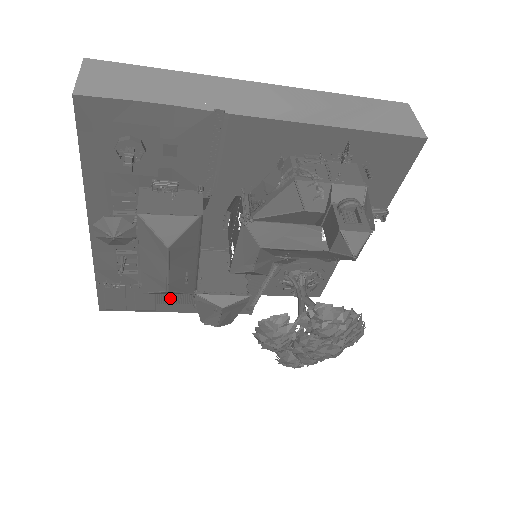
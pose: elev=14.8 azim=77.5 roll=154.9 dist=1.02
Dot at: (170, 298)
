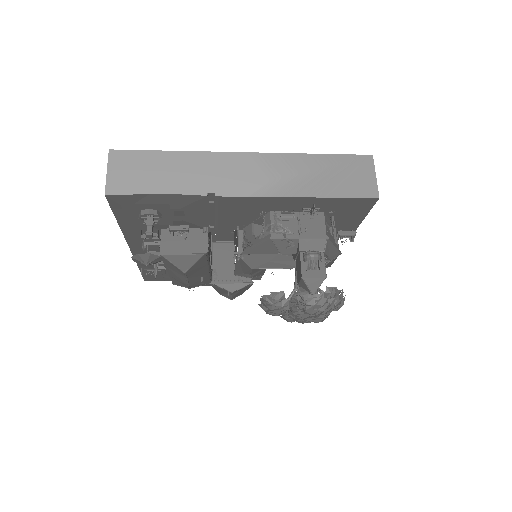
Dot at: occluded
